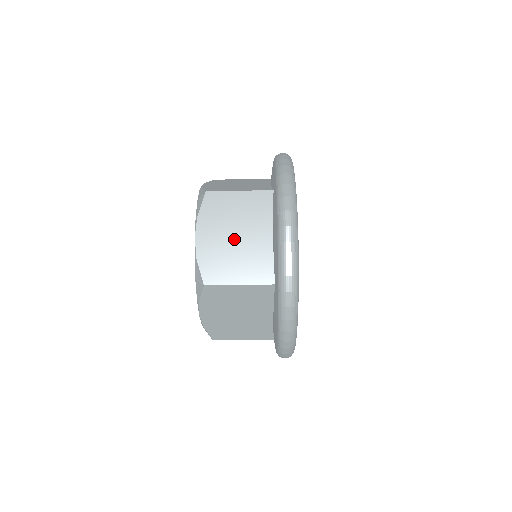
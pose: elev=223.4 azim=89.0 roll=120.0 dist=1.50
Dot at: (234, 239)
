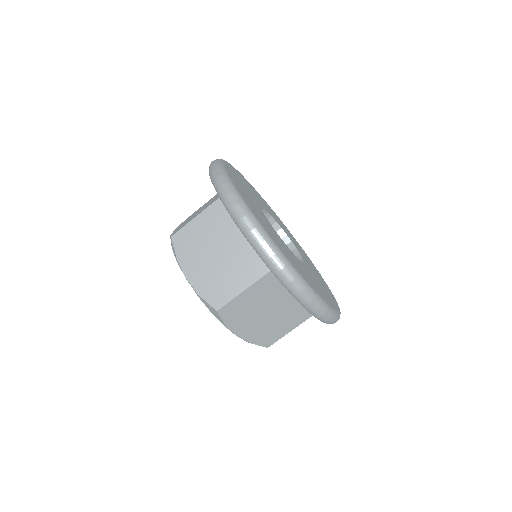
Dot at: (216, 258)
